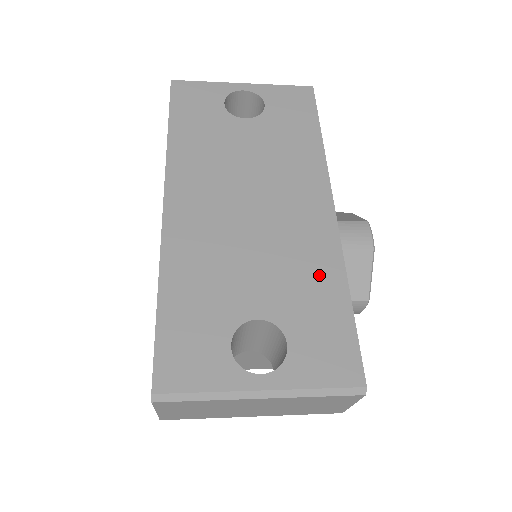
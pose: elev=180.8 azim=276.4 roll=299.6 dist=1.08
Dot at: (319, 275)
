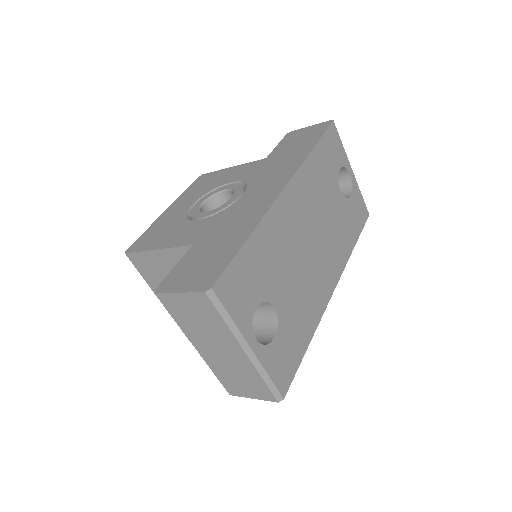
Dot at: (308, 317)
